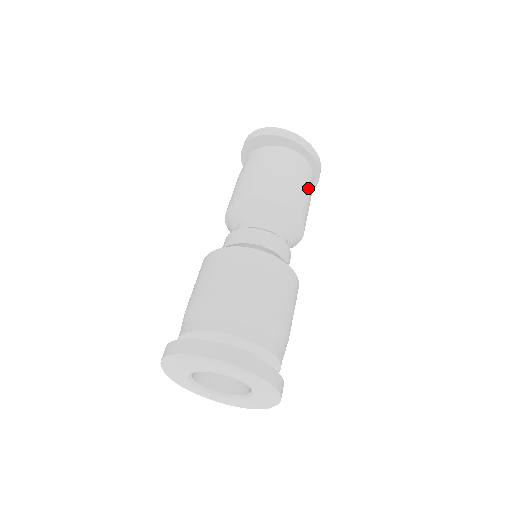
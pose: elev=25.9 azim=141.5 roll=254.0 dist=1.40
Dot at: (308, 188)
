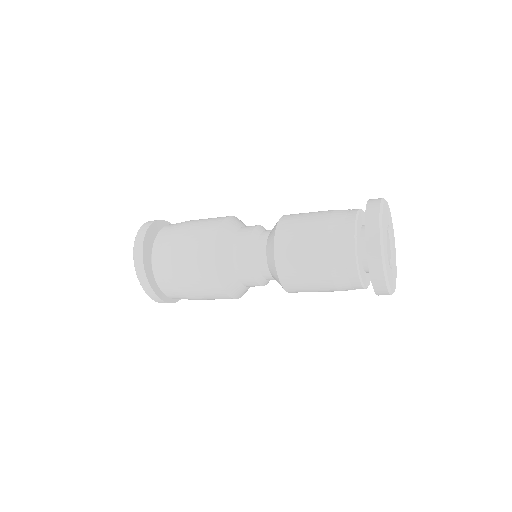
Dot at: (327, 285)
